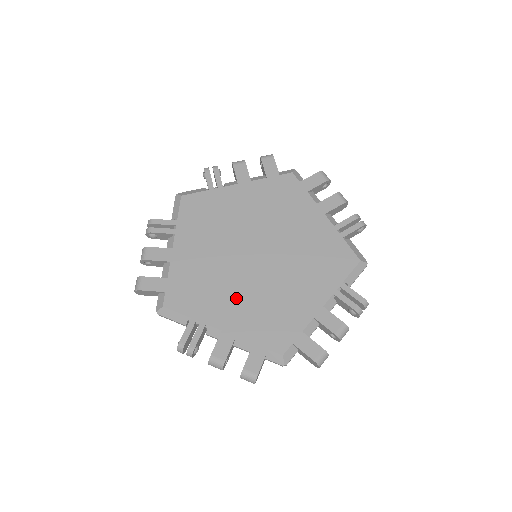
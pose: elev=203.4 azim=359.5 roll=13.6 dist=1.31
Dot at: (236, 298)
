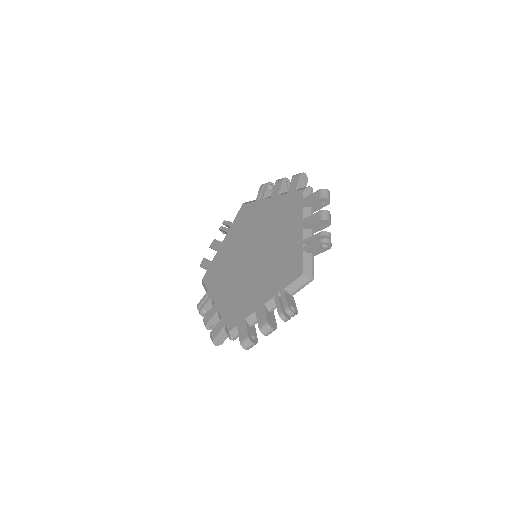
Dot at: (230, 284)
